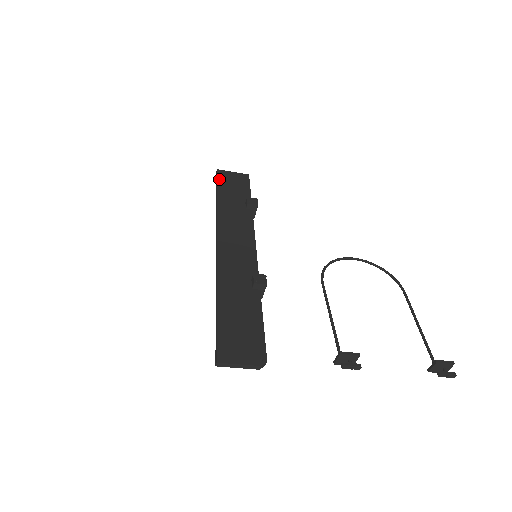
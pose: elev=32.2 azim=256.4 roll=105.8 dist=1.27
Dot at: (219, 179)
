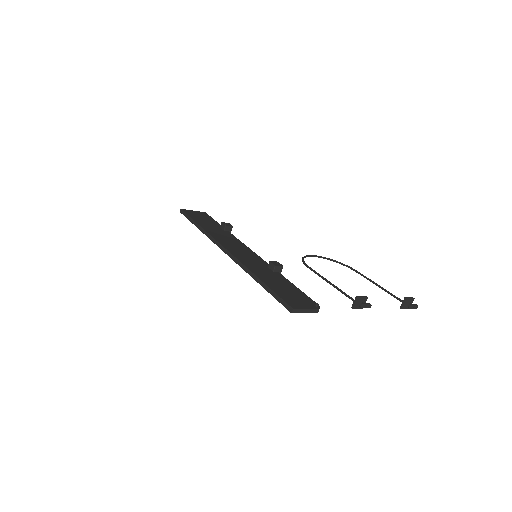
Dot at: (188, 214)
